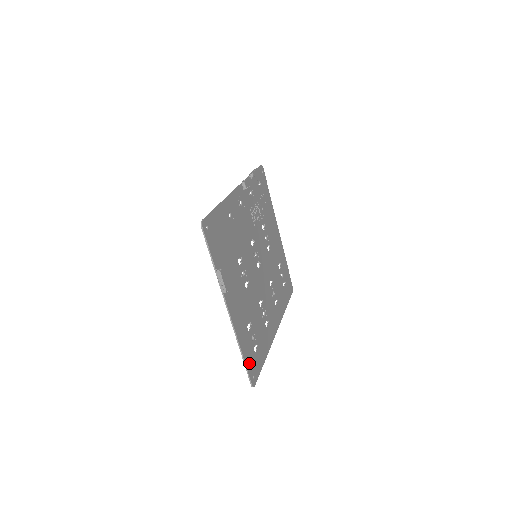
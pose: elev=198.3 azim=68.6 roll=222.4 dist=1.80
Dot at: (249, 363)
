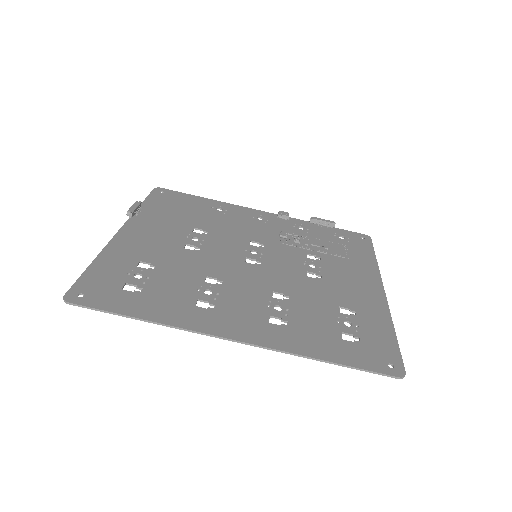
Dot at: (94, 279)
